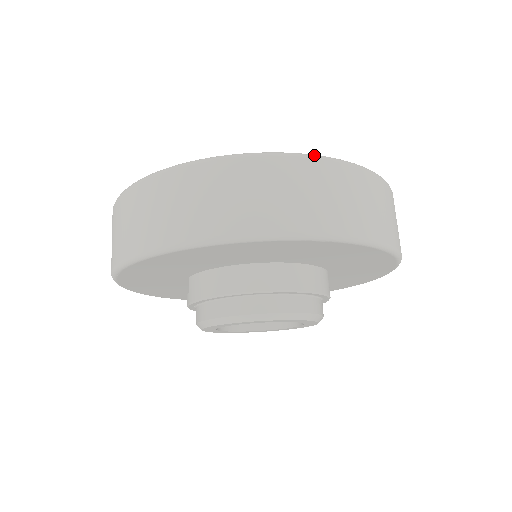
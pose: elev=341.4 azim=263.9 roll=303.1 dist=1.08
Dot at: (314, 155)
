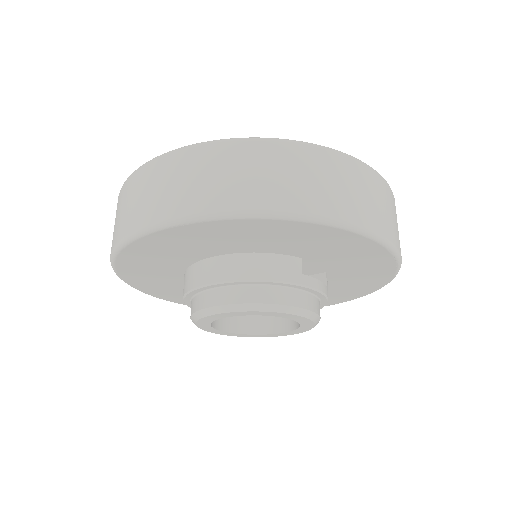
Dot at: (190, 145)
